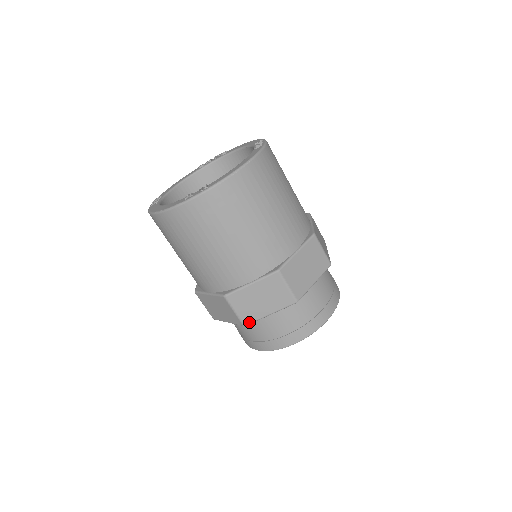
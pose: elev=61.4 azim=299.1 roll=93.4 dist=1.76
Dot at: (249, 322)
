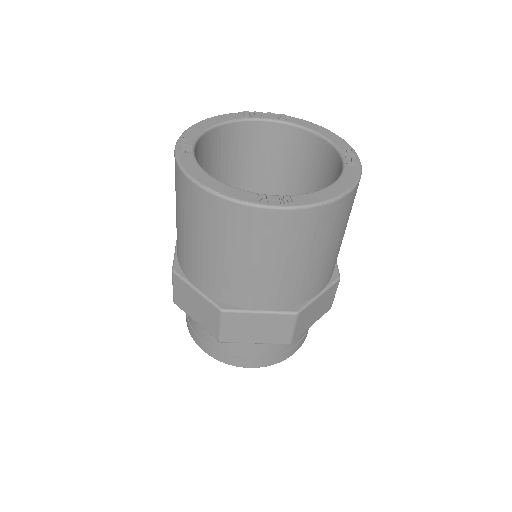
Dot at: (228, 341)
